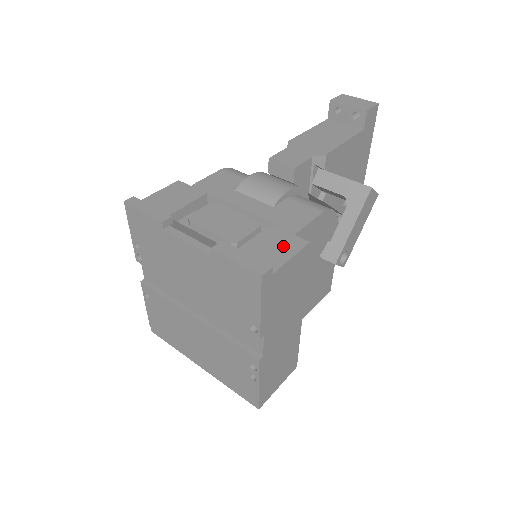
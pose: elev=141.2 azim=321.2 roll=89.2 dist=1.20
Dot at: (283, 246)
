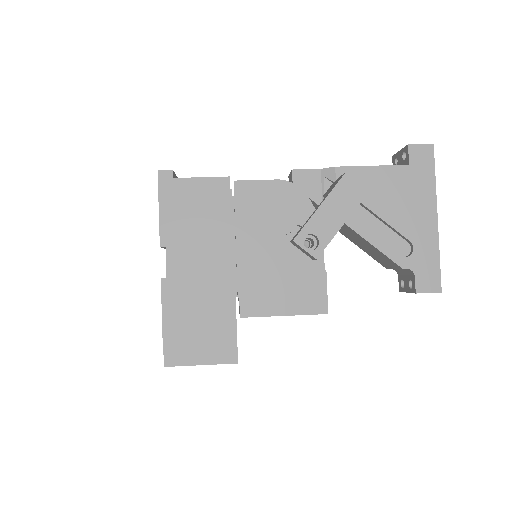
Dot at: occluded
